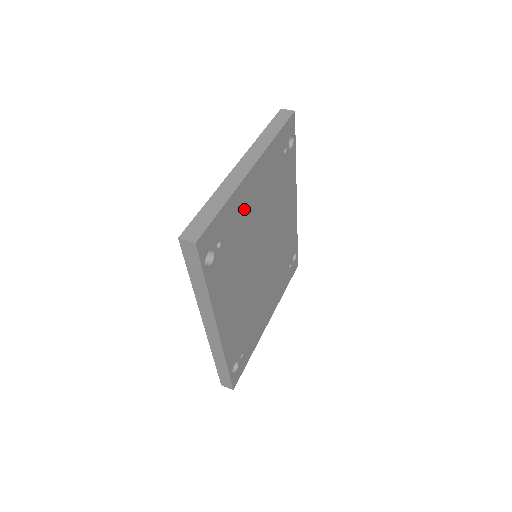
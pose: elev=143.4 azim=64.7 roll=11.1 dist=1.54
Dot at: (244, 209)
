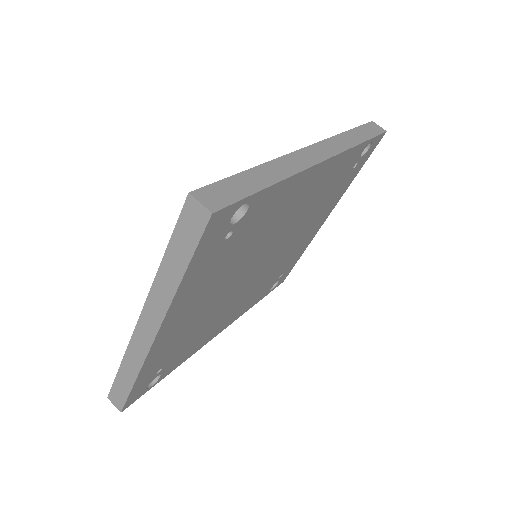
Dot at: (178, 334)
